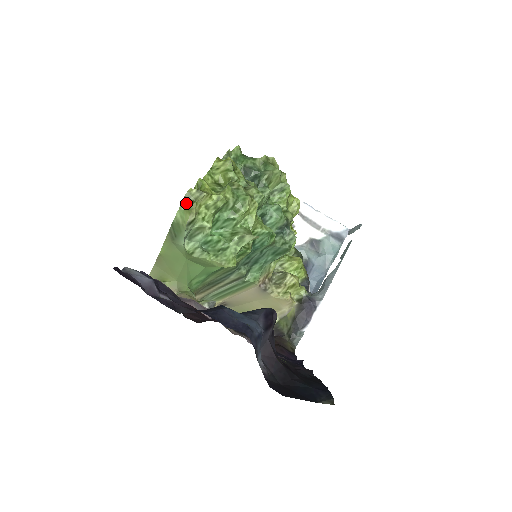
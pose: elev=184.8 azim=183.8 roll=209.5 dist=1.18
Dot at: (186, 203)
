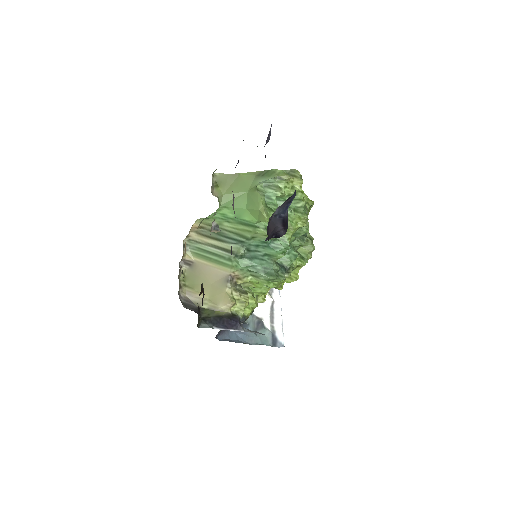
Dot at: (289, 172)
